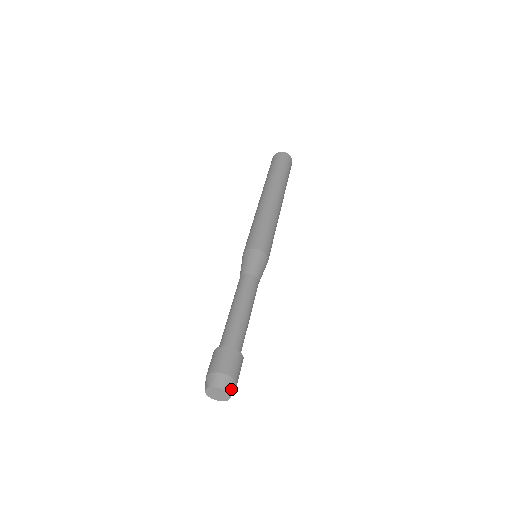
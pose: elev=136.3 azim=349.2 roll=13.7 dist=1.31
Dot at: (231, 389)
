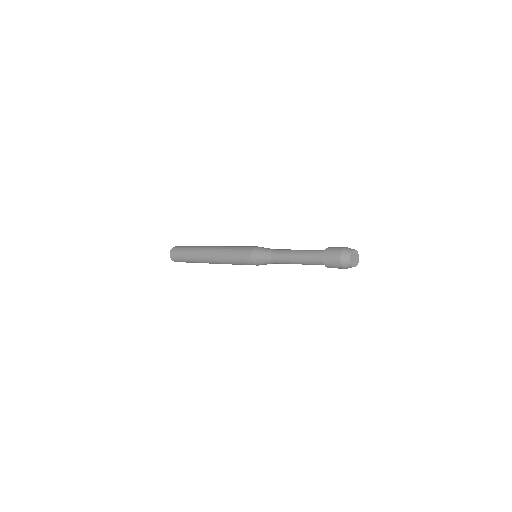
Dot at: occluded
